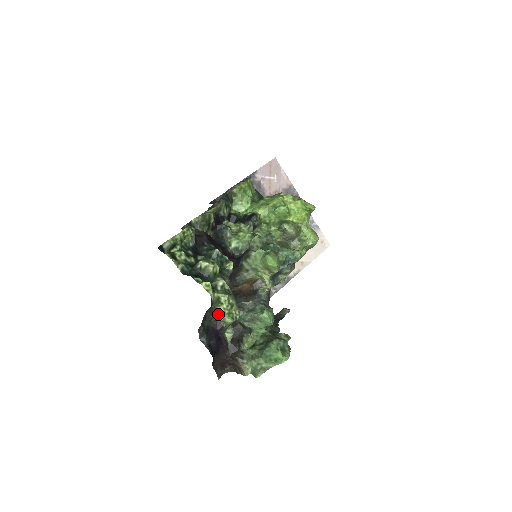
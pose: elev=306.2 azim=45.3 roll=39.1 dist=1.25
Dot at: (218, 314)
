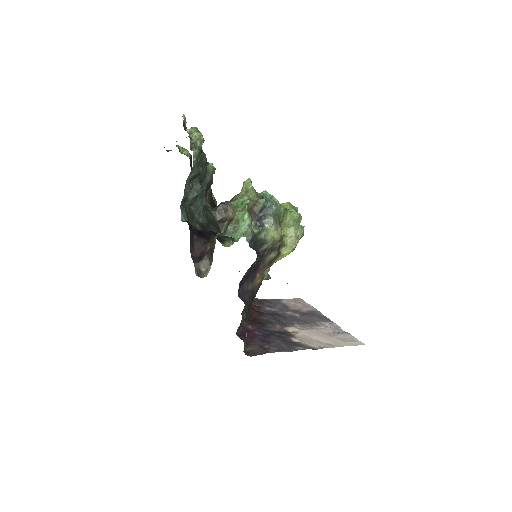
Dot at: (187, 129)
